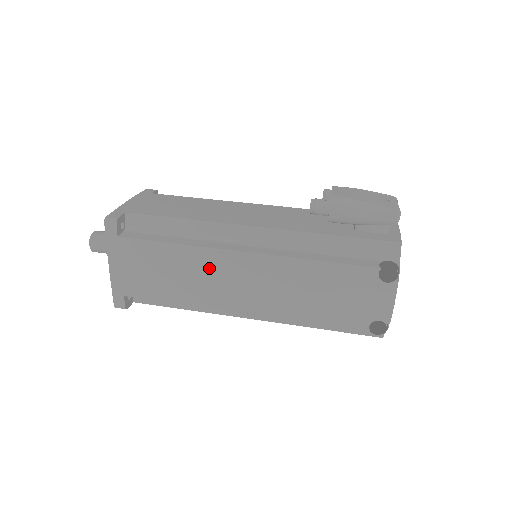
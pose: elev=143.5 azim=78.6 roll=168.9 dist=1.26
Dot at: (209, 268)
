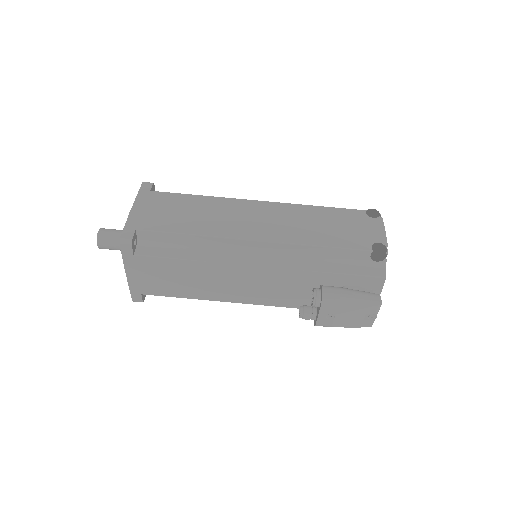
Dot at: occluded
